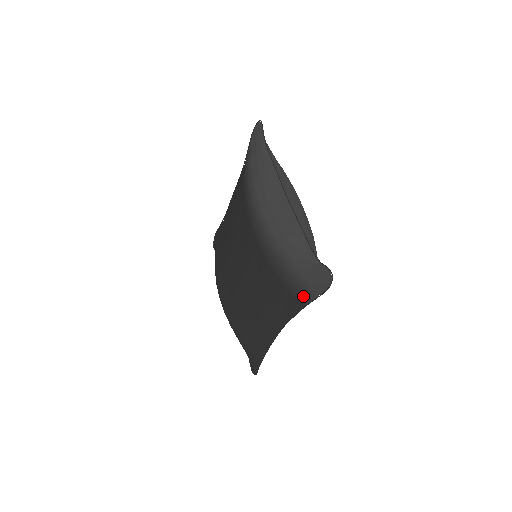
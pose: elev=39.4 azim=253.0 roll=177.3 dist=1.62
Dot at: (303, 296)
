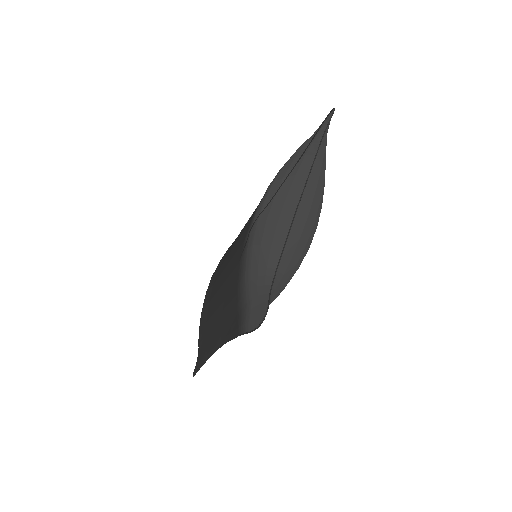
Dot at: (242, 322)
